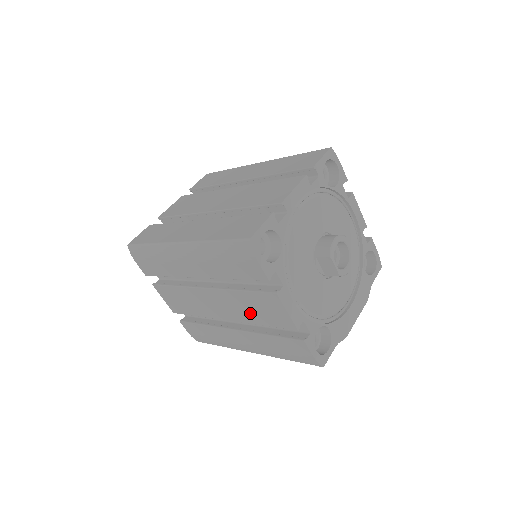
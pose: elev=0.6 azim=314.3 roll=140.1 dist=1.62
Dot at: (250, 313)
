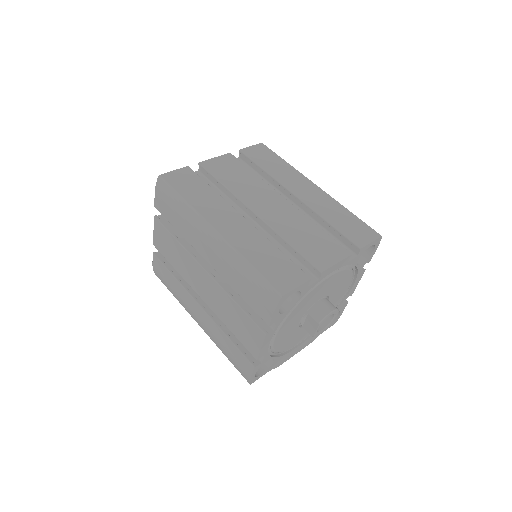
Dot at: (228, 317)
